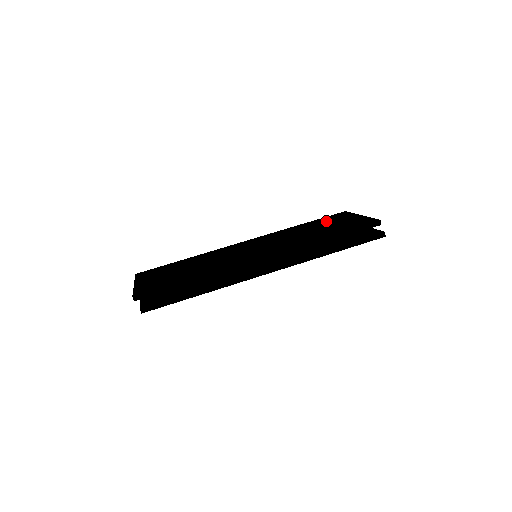
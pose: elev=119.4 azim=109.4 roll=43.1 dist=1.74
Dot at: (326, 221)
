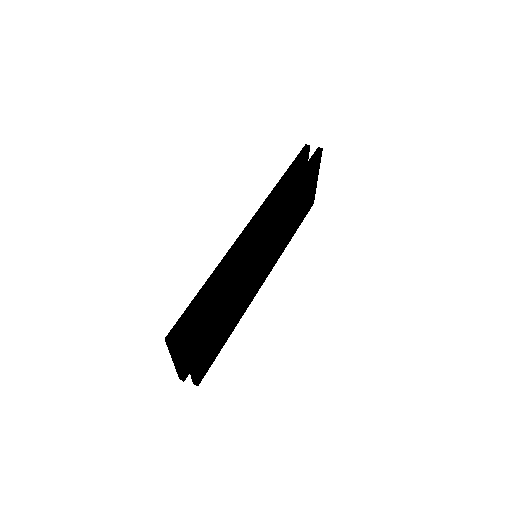
Dot at: occluded
